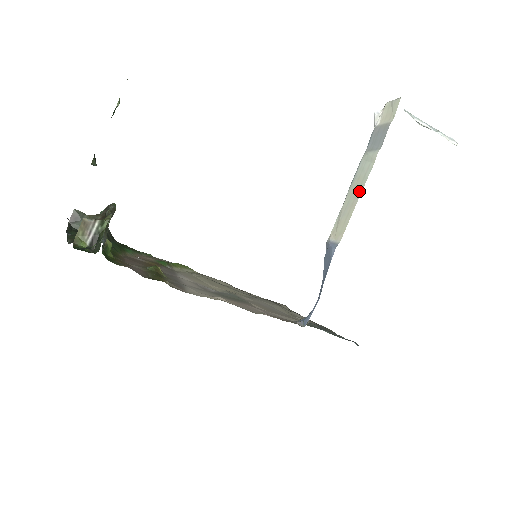
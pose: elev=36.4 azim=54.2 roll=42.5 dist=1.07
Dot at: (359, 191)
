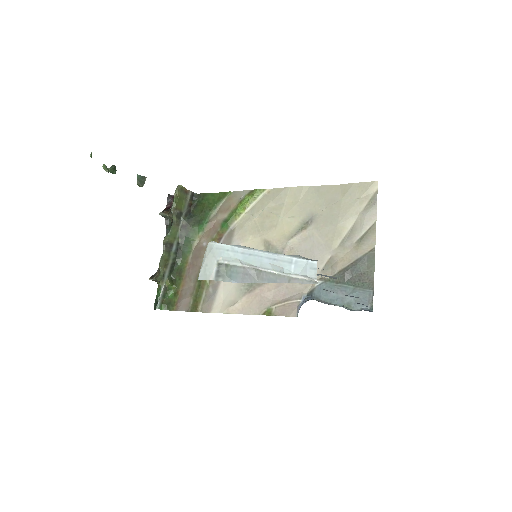
Dot at: occluded
